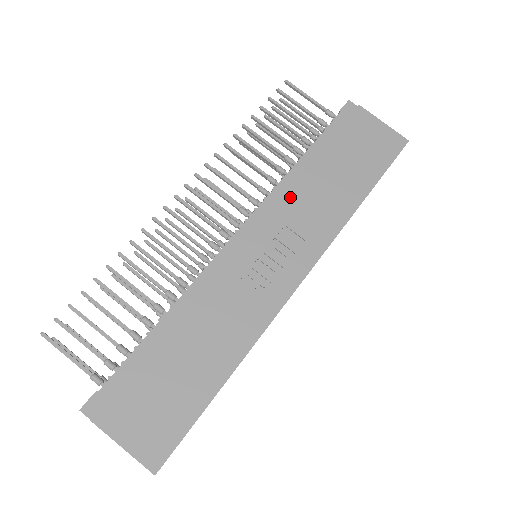
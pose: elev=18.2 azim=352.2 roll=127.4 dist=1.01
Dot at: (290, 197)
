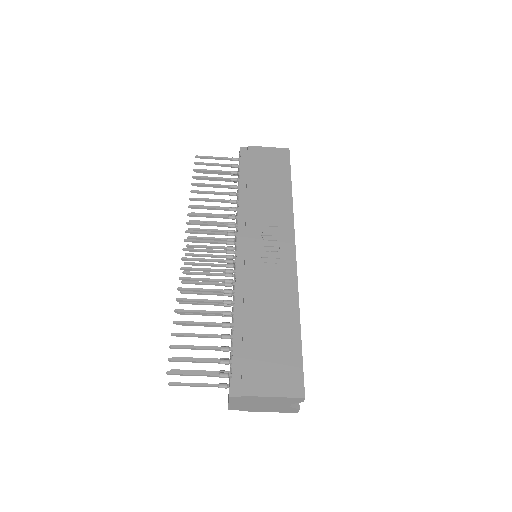
Dot at: (251, 210)
